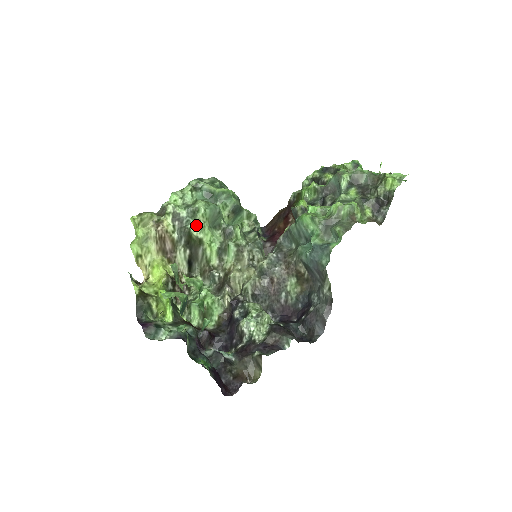
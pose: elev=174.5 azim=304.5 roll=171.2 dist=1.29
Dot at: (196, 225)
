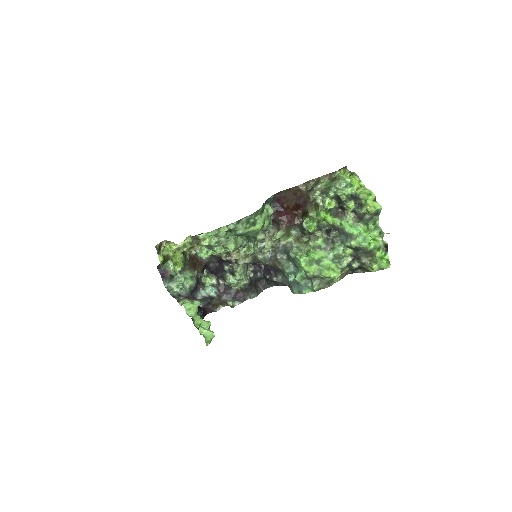
Dot at: (221, 248)
